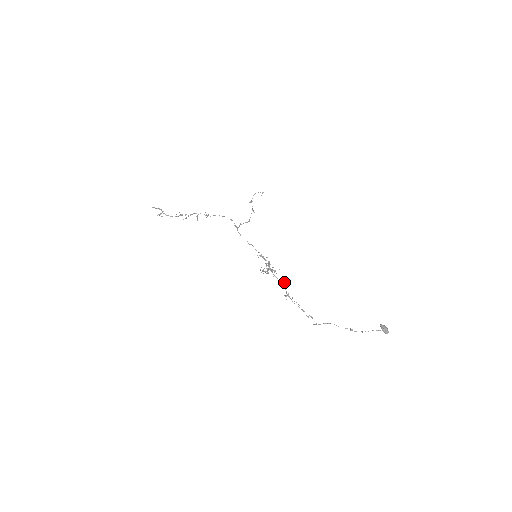
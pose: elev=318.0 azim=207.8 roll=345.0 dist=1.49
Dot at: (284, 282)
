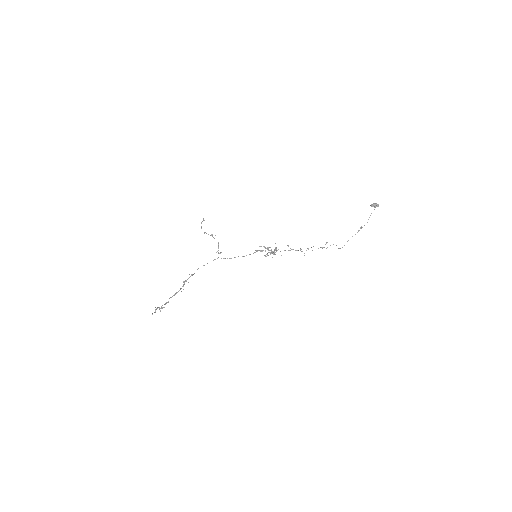
Dot at: occluded
